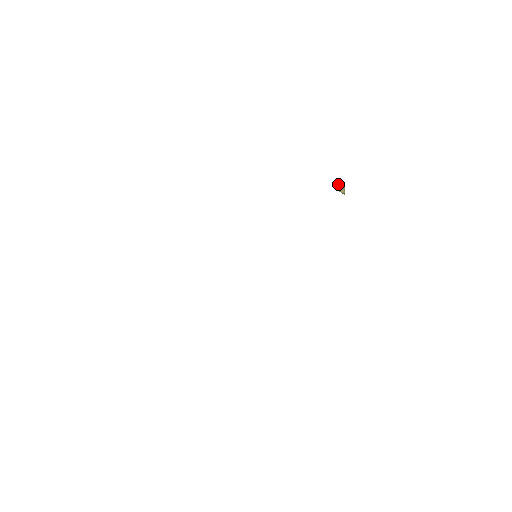
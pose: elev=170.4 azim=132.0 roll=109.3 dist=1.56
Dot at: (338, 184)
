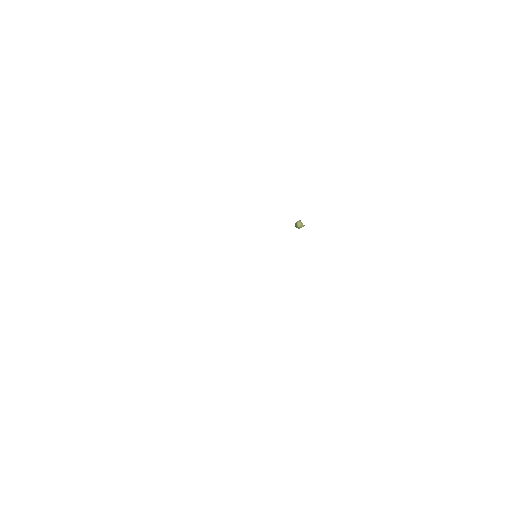
Dot at: occluded
